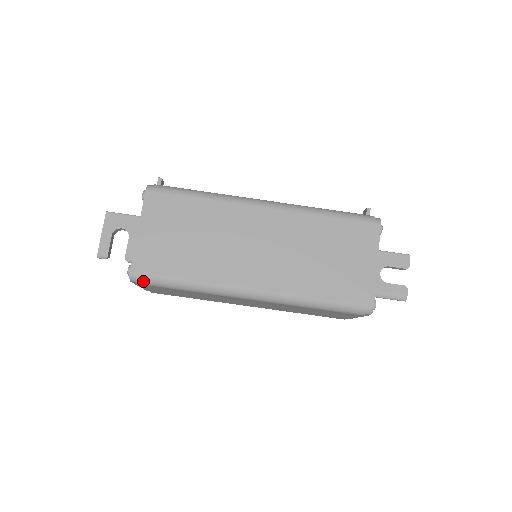
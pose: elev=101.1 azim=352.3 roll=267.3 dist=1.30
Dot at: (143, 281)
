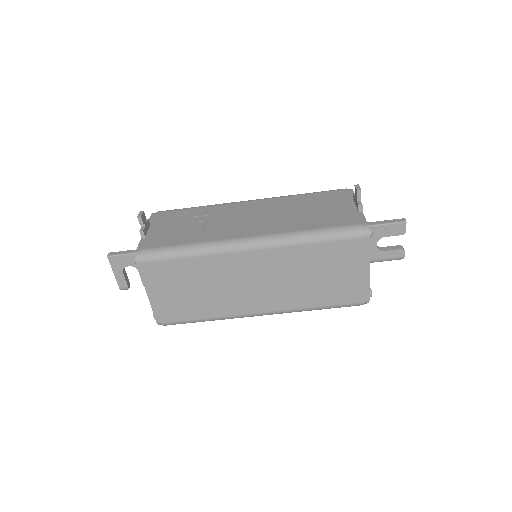
Dot at: occluded
